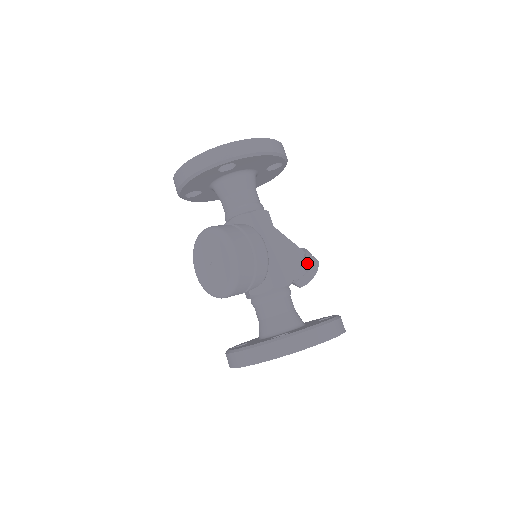
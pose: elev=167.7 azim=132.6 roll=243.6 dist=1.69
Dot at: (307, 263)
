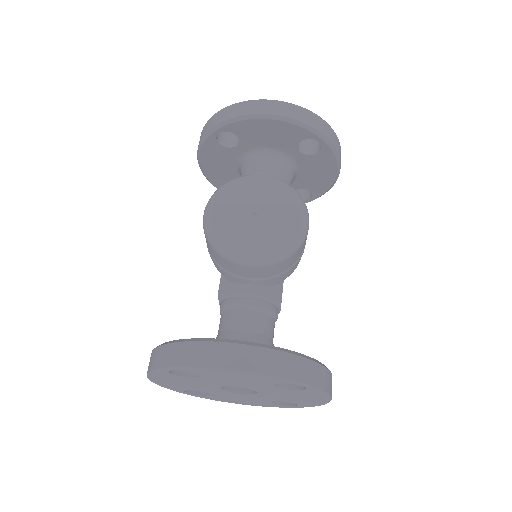
Dot at: occluded
